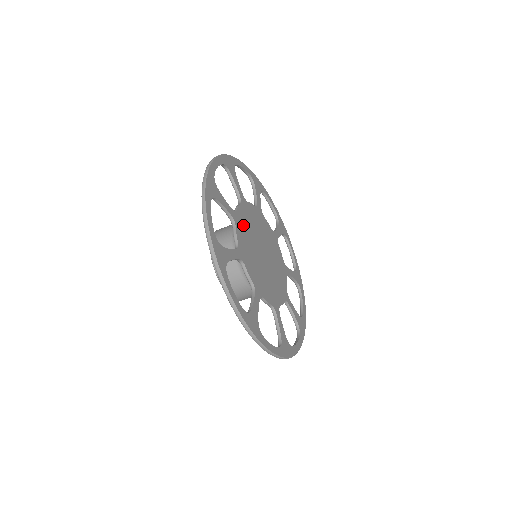
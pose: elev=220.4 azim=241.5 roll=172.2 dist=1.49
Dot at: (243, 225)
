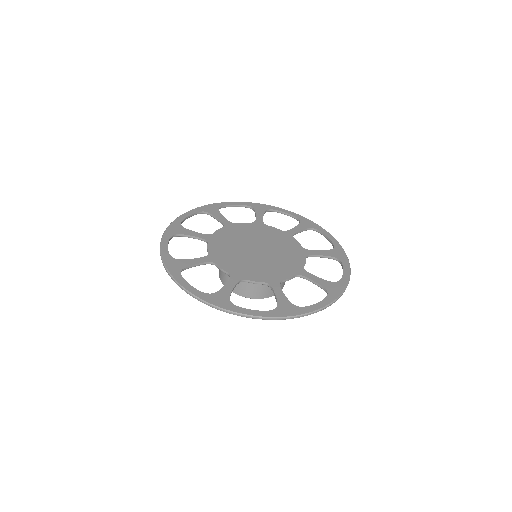
Dot at: (238, 230)
